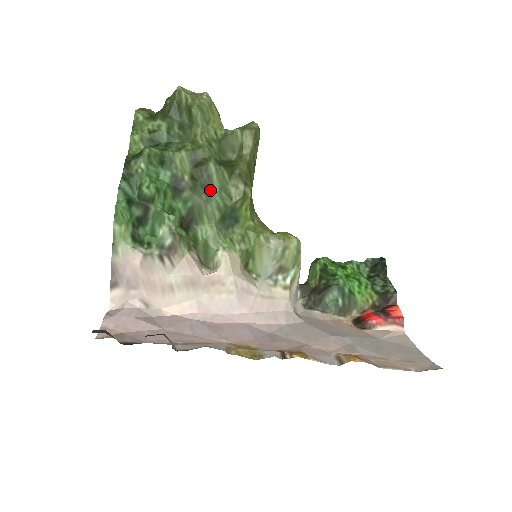
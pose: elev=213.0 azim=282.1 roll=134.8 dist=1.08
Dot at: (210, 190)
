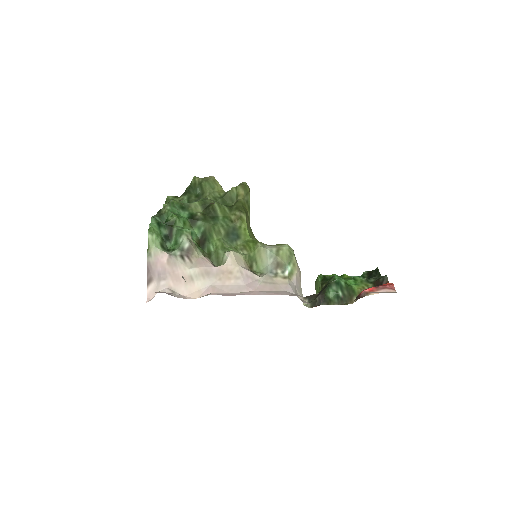
Dot at: (216, 219)
